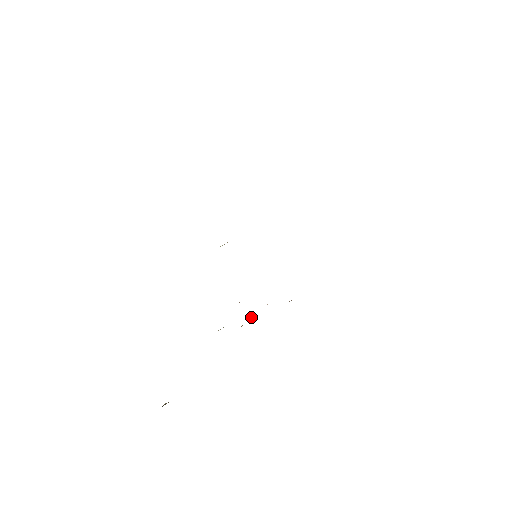
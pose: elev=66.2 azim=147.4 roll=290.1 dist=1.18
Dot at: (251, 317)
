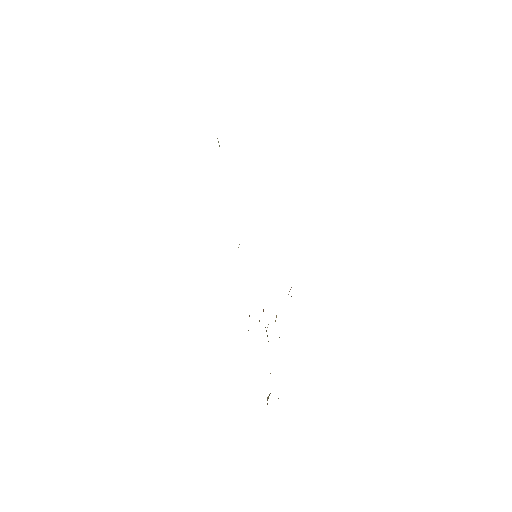
Dot at: occluded
